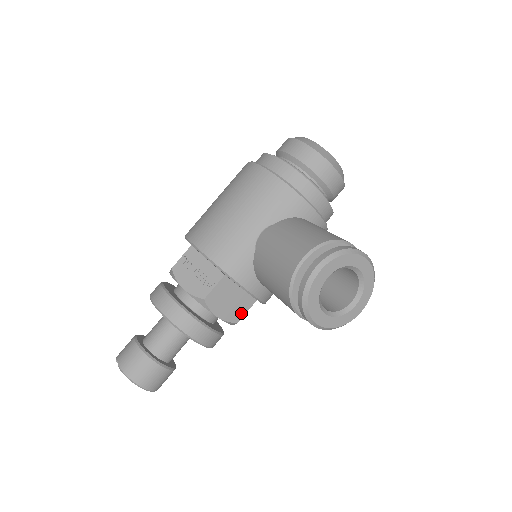
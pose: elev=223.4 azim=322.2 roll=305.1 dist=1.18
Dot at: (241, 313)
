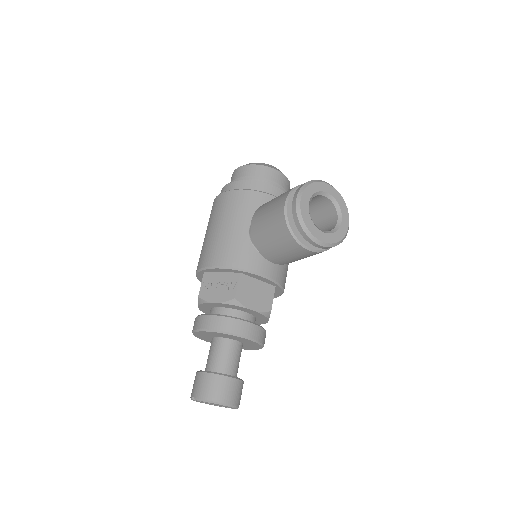
Dot at: (269, 301)
